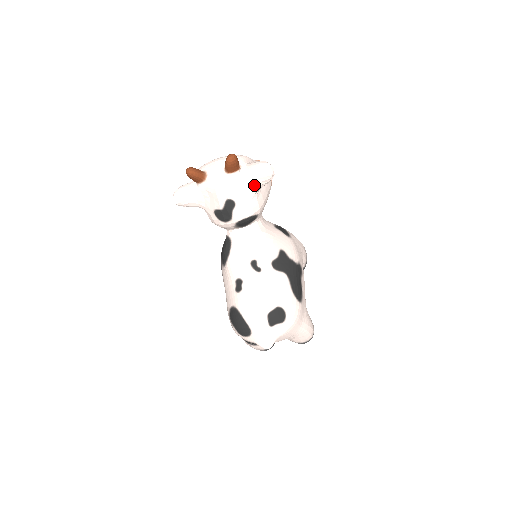
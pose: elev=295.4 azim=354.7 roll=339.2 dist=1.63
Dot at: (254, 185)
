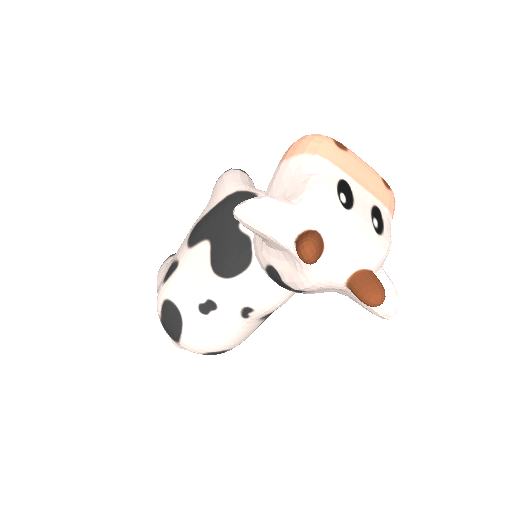
Dot at: (352, 298)
